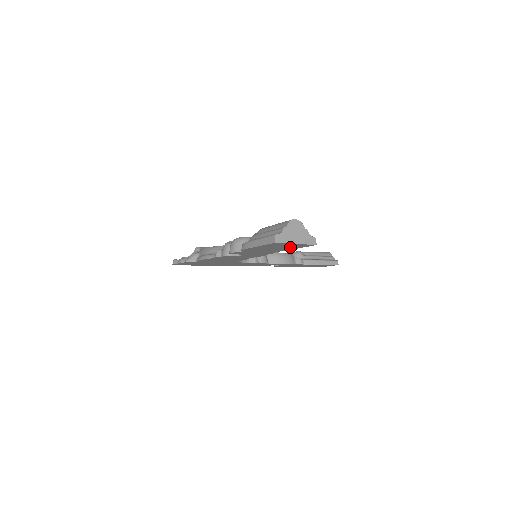
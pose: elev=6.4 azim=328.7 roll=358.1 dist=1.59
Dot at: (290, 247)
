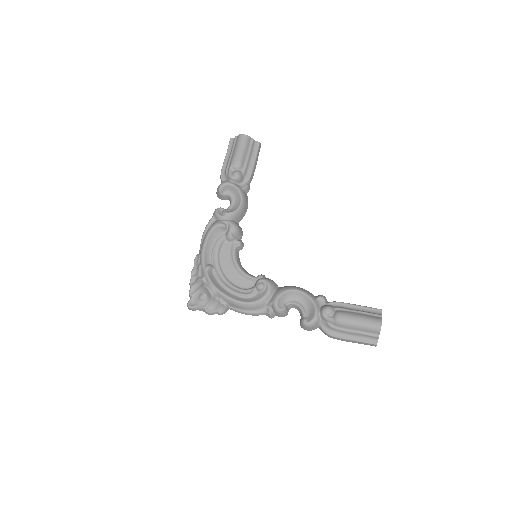
Dot at: occluded
